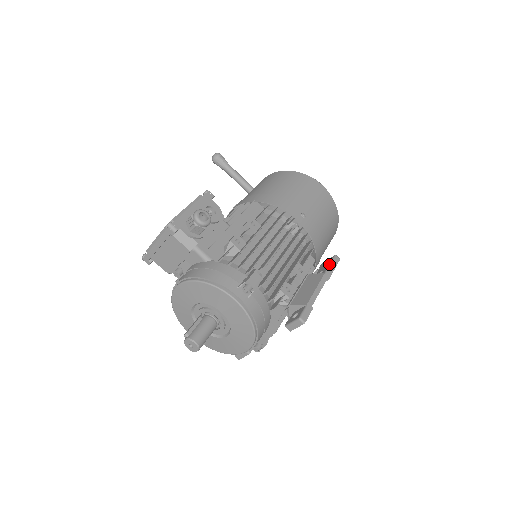
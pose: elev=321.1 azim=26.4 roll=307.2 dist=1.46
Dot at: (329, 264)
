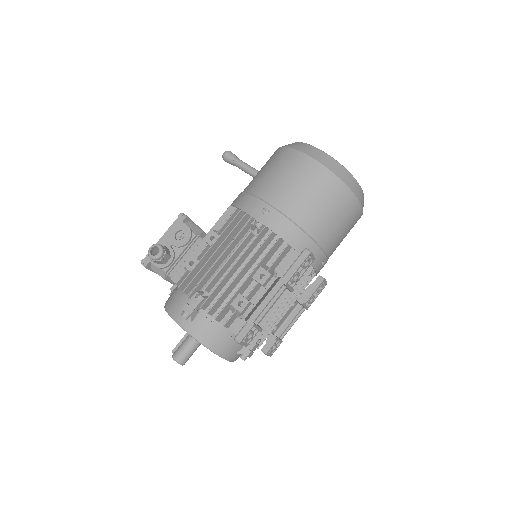
Dot at: occluded
